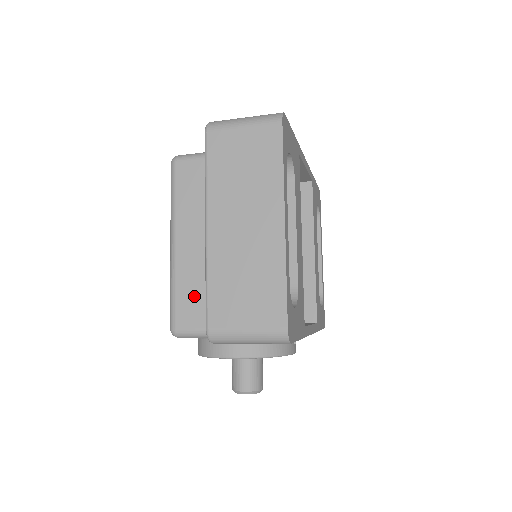
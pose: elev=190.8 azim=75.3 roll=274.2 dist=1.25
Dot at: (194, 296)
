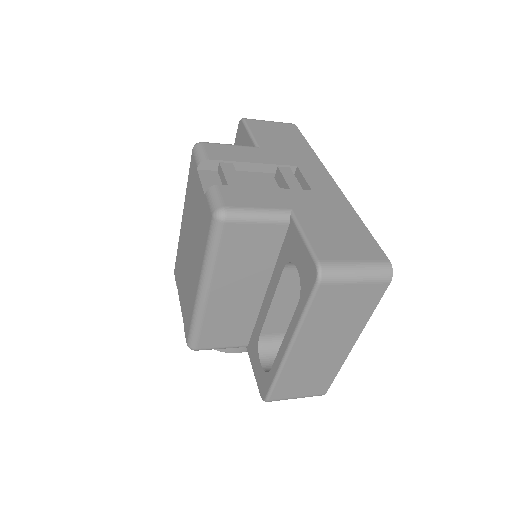
Dot at: (220, 329)
